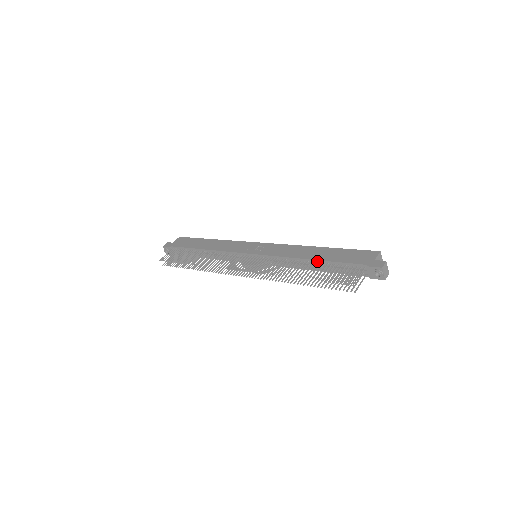
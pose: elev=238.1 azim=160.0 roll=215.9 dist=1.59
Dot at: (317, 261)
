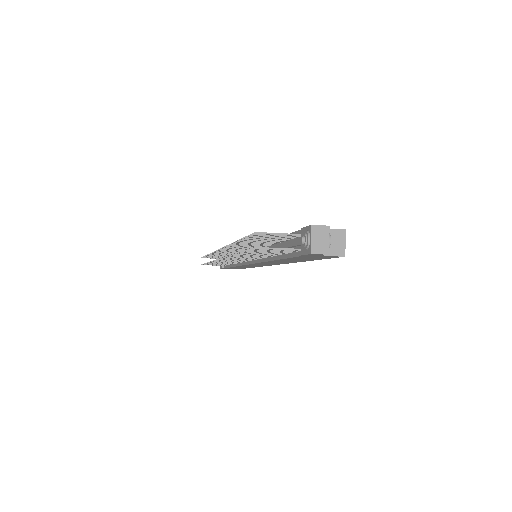
Dot at: occluded
